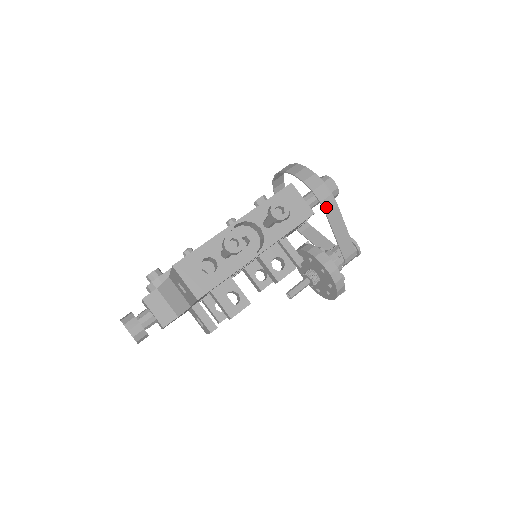
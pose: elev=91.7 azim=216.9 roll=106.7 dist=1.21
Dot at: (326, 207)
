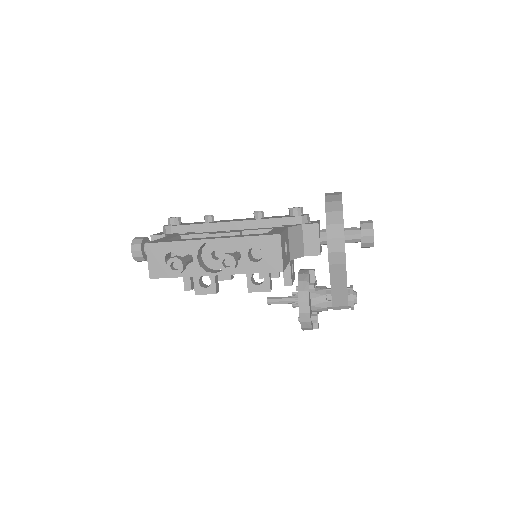
Dot at: (332, 259)
